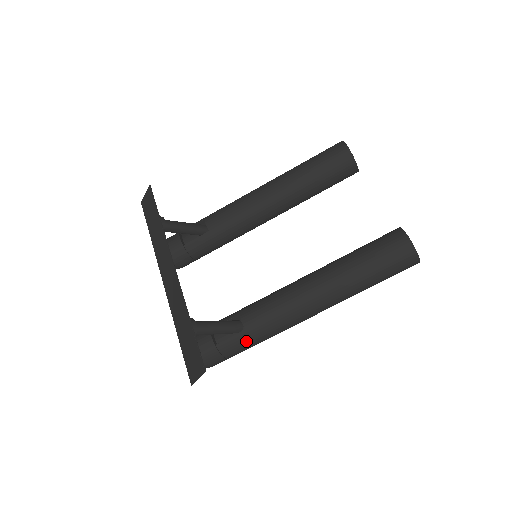
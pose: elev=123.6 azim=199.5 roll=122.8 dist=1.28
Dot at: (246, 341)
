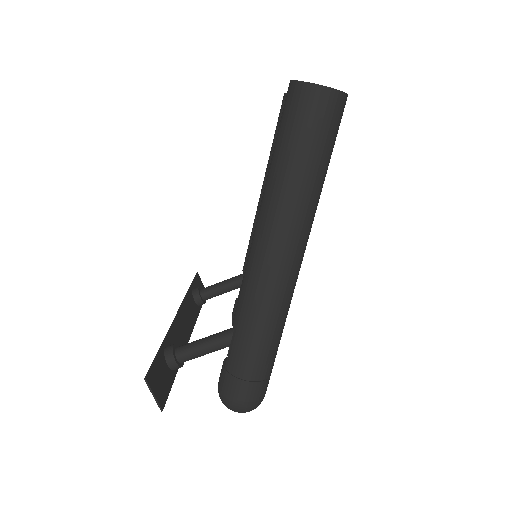
Dot at: (242, 342)
